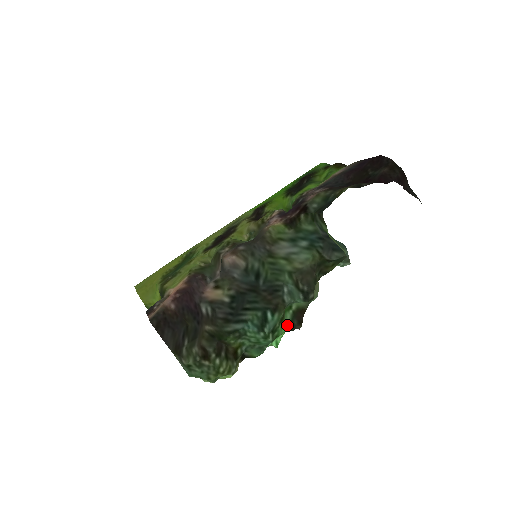
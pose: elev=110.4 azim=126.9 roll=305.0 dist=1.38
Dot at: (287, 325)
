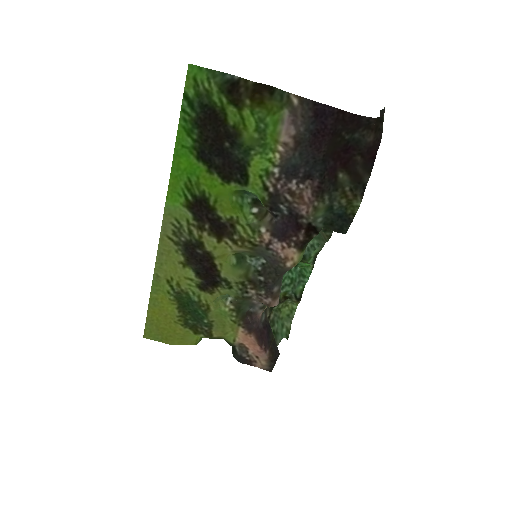
Dot at: (311, 263)
